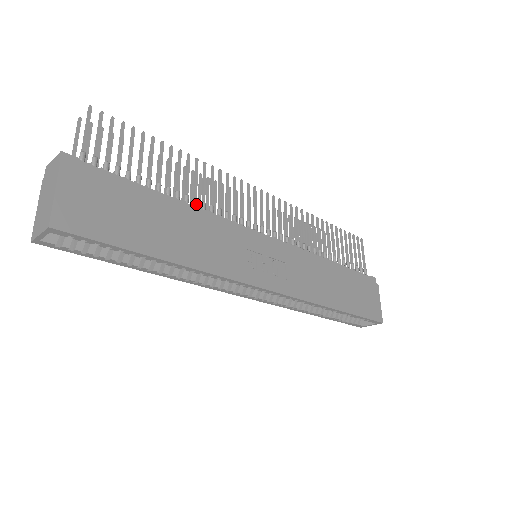
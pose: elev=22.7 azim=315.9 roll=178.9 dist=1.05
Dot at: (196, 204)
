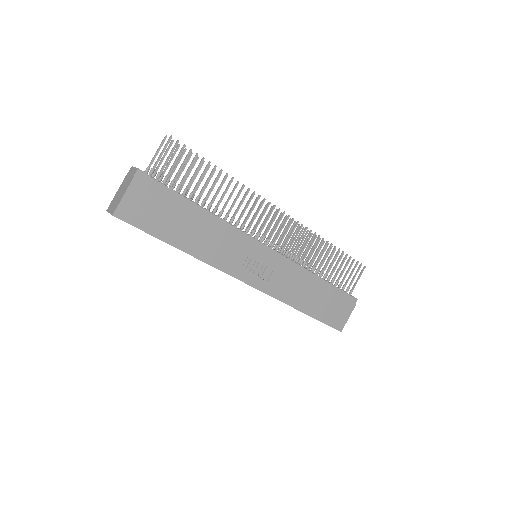
Dot at: (221, 215)
